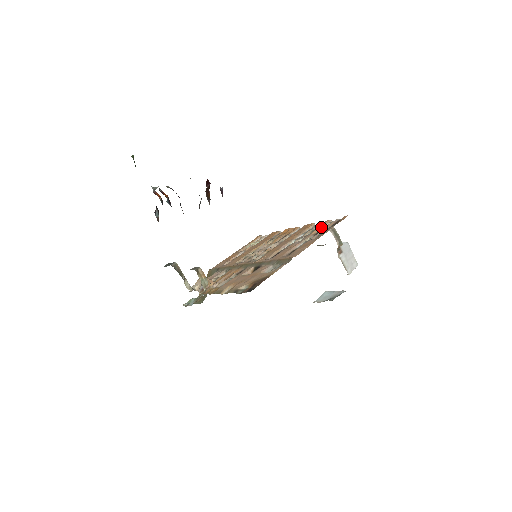
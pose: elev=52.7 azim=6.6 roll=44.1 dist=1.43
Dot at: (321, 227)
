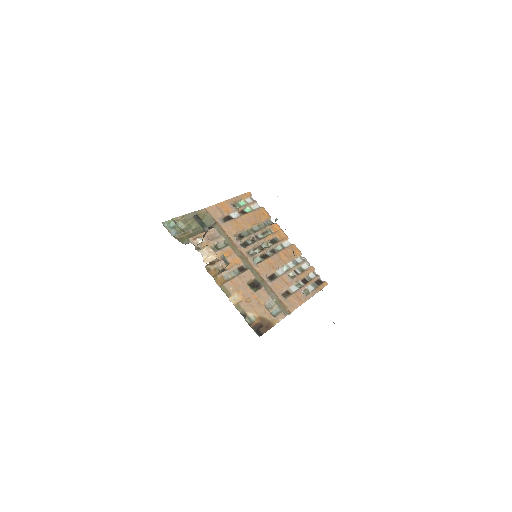
Dot at: (308, 273)
